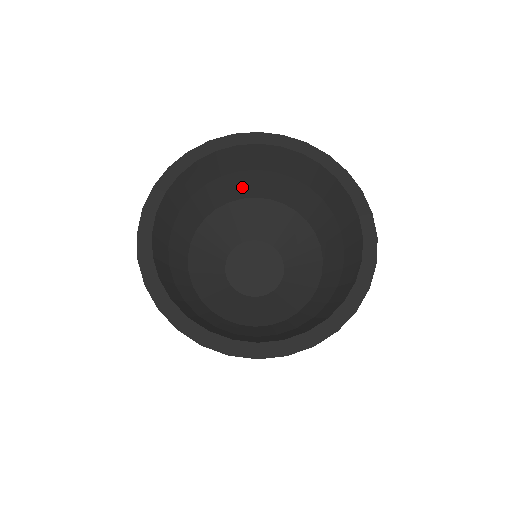
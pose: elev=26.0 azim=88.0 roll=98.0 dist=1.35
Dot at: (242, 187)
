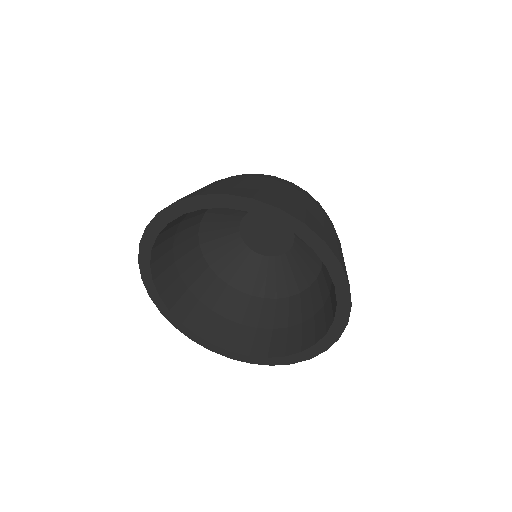
Dot at: occluded
